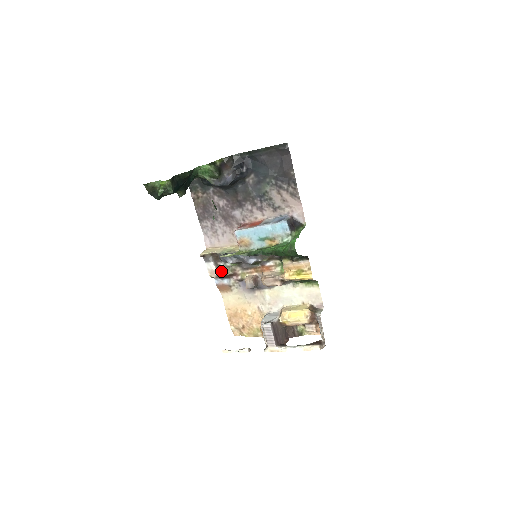
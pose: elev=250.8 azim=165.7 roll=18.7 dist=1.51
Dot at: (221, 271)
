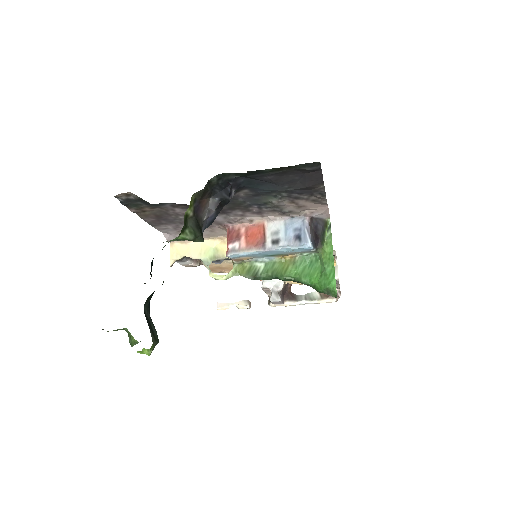
Dot at: occluded
